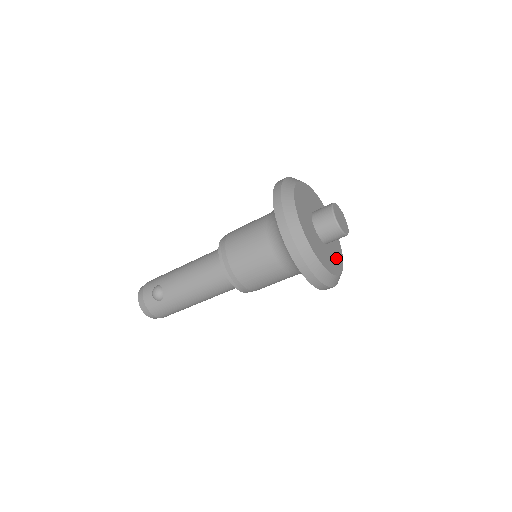
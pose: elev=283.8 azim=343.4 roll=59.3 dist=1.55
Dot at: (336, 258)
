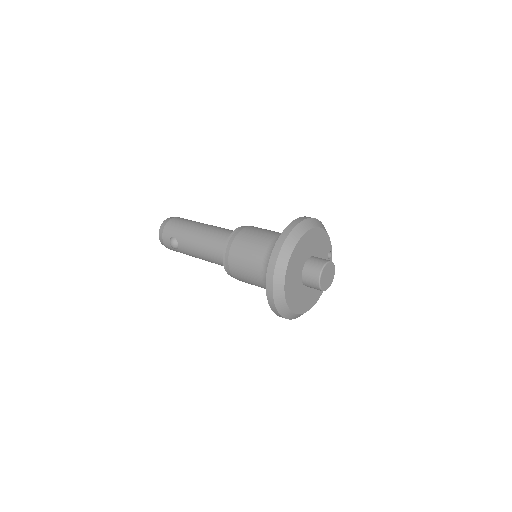
Dot at: occluded
